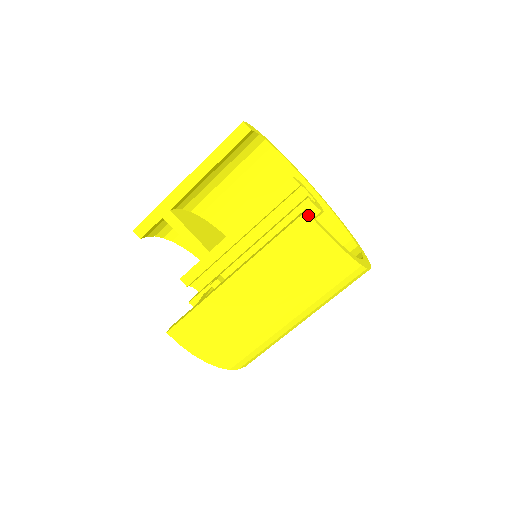
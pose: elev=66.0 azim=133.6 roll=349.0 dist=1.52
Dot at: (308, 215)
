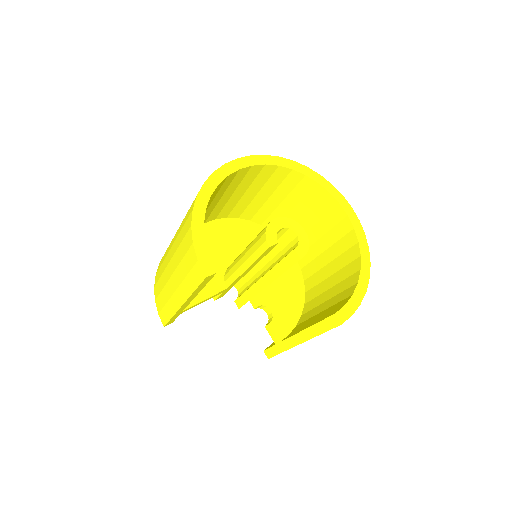
Dot at: occluded
